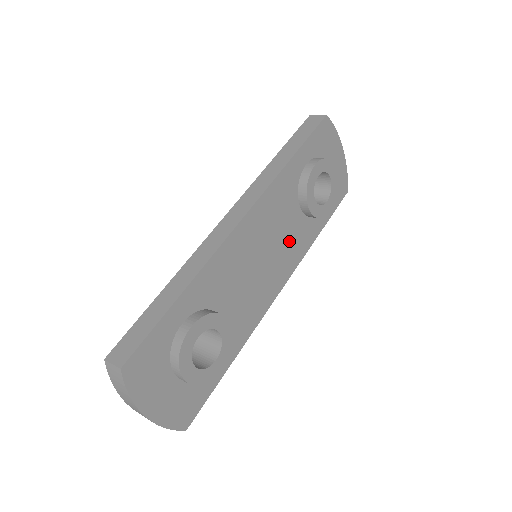
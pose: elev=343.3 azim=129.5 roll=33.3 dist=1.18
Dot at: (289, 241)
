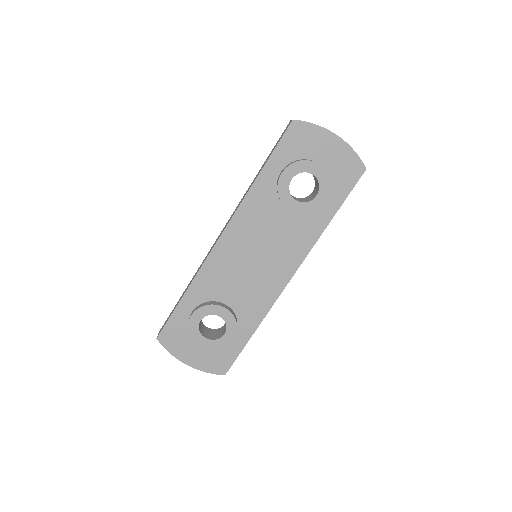
Dot at: (285, 238)
